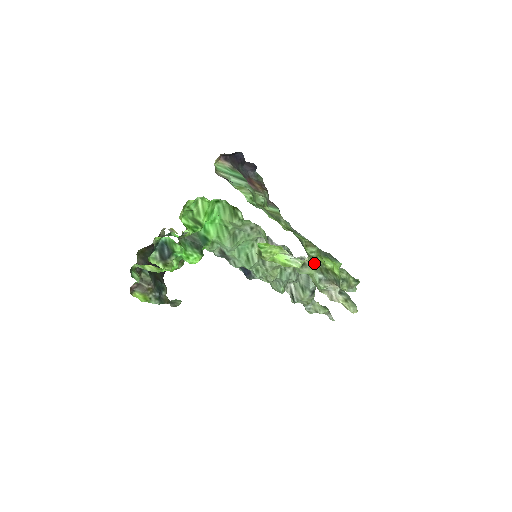
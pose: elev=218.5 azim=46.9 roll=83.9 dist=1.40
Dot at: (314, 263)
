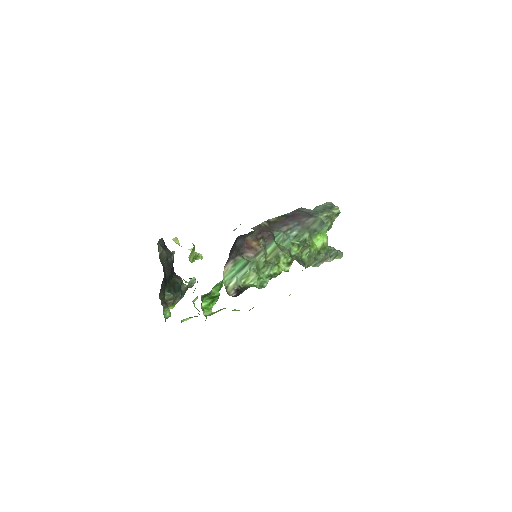
Dot at: (310, 263)
